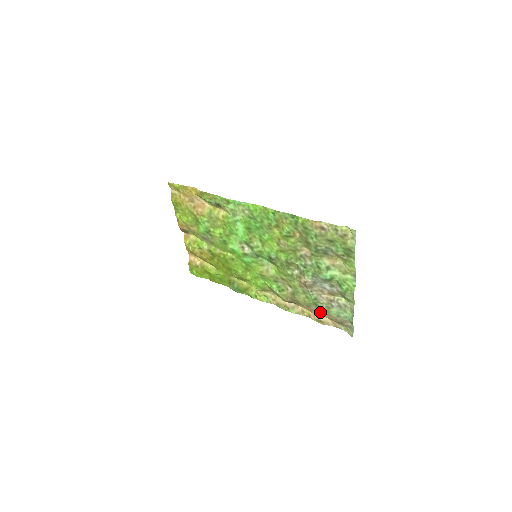
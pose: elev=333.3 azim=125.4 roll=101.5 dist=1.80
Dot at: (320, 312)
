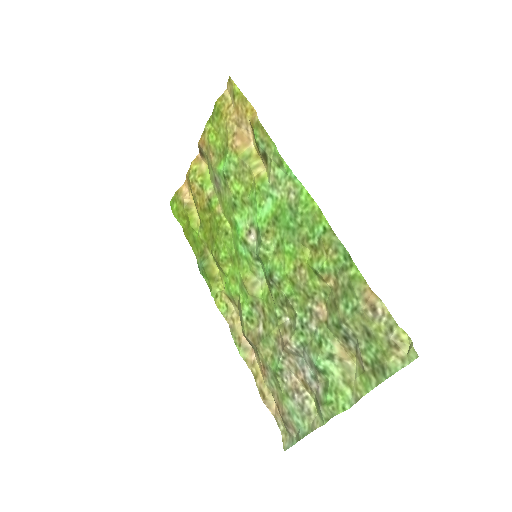
Dot at: (272, 386)
